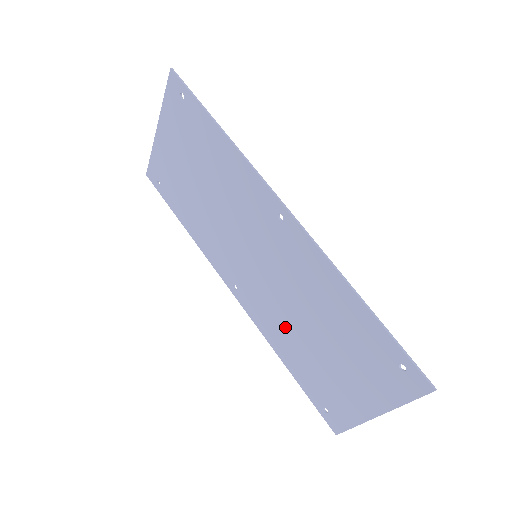
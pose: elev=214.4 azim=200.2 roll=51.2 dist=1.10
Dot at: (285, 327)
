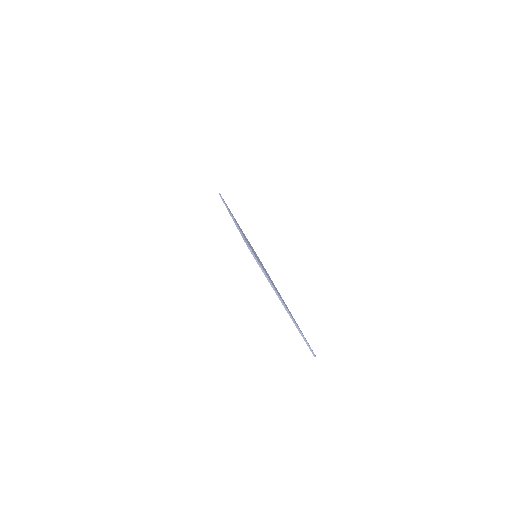
Dot at: occluded
